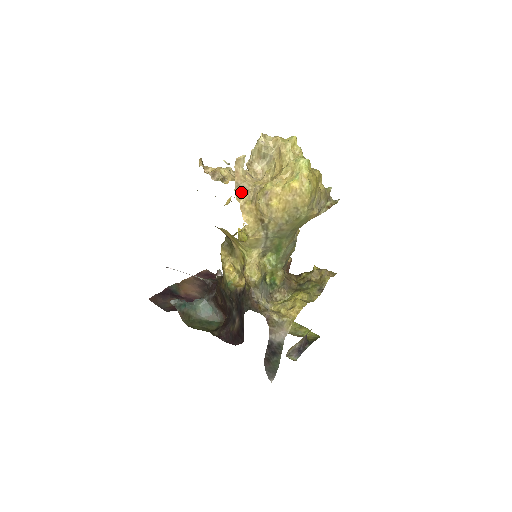
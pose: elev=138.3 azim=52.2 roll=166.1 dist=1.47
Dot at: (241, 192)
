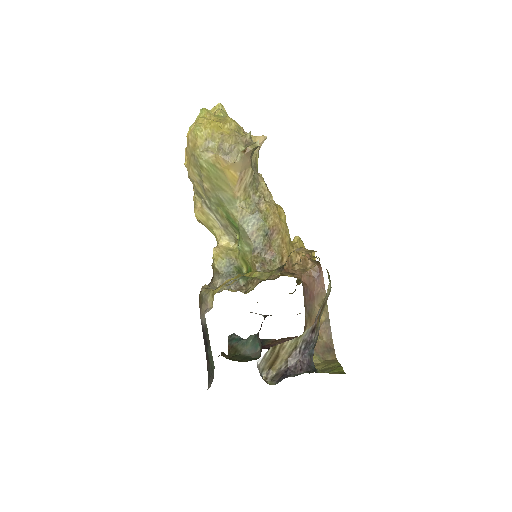
Dot at: occluded
